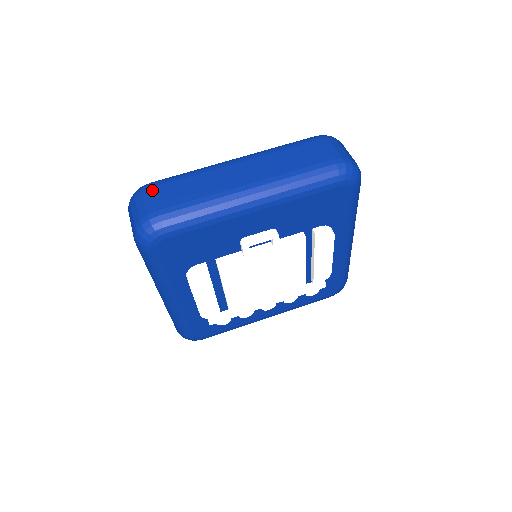
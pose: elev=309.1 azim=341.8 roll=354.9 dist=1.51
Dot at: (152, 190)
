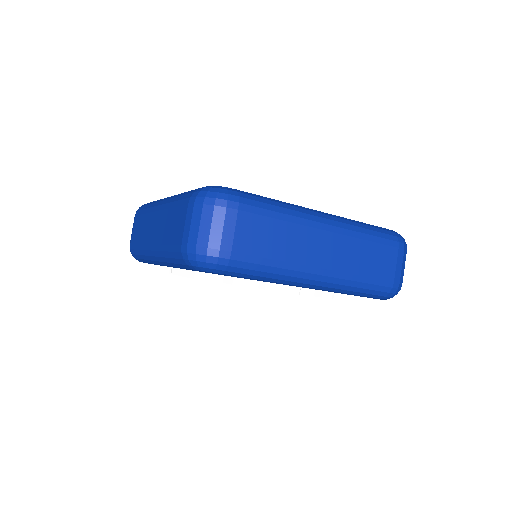
Dot at: (238, 215)
